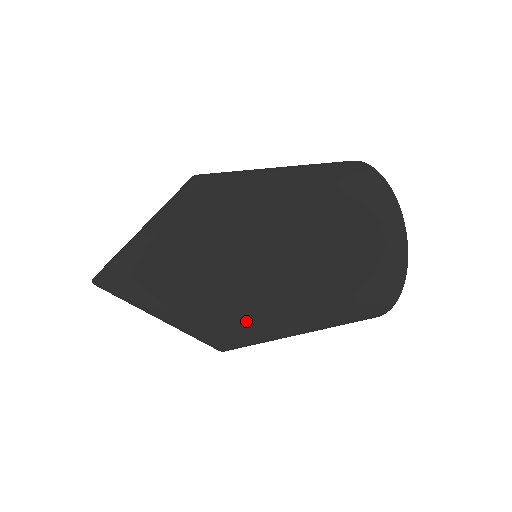
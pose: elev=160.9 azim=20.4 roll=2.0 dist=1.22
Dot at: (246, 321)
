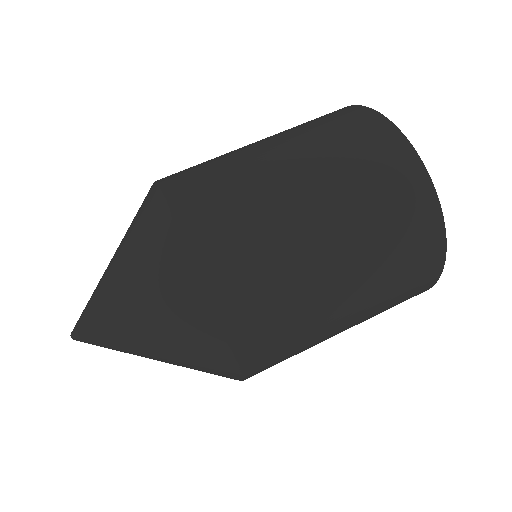
Dot at: (236, 311)
